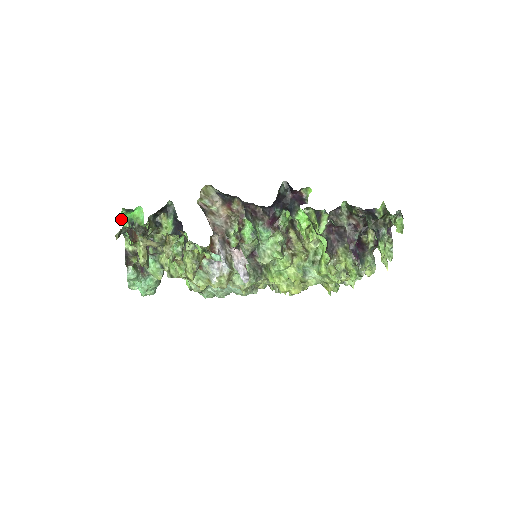
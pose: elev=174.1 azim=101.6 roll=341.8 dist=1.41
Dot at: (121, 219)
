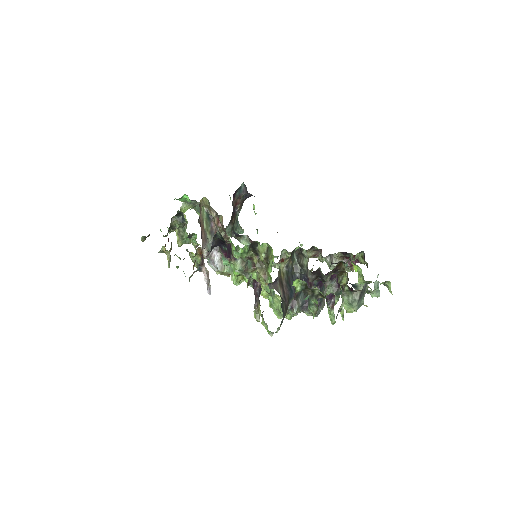
Dot at: occluded
